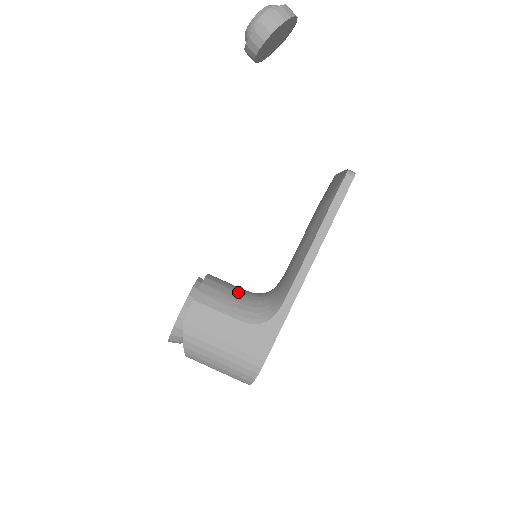
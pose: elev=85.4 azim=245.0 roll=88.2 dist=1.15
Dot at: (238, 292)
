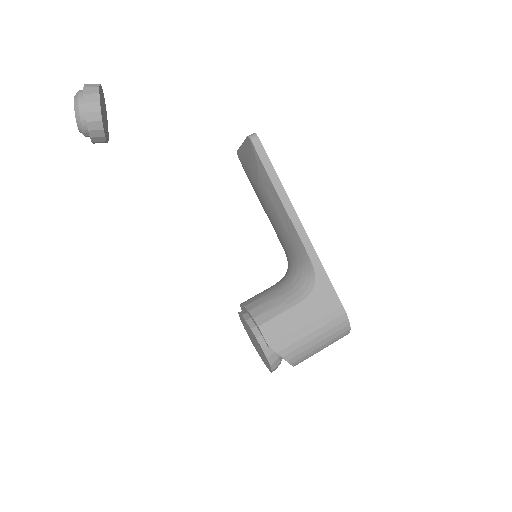
Dot at: (274, 290)
